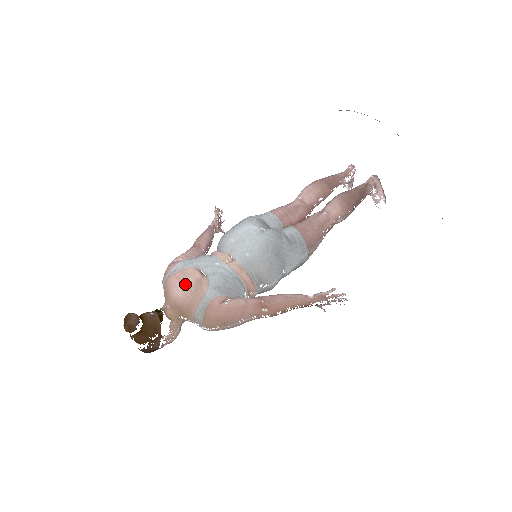
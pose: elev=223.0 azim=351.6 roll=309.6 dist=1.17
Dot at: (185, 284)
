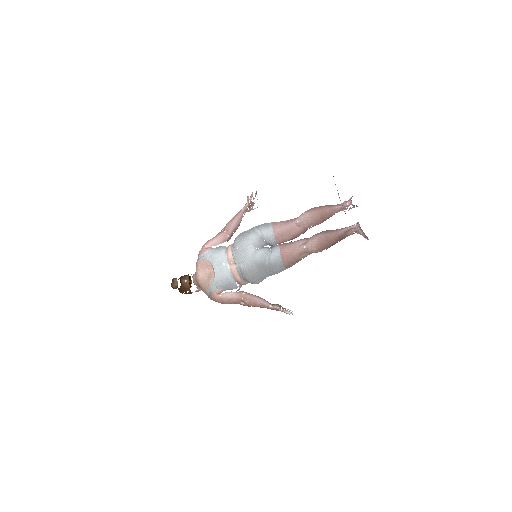
Dot at: (204, 271)
